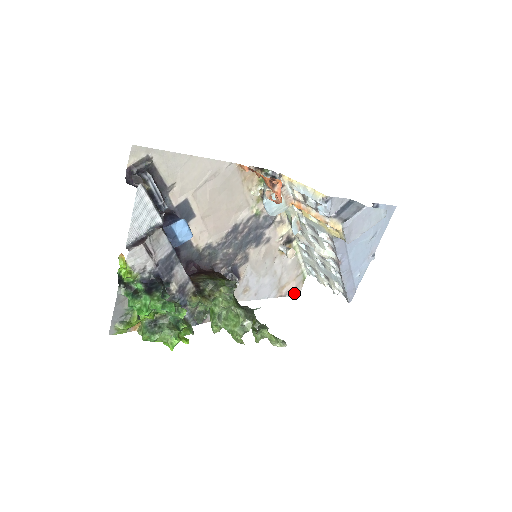
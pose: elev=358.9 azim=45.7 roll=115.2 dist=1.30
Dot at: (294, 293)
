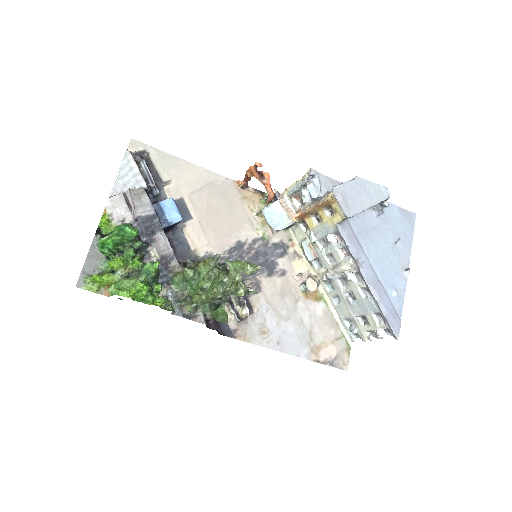
Dot at: (338, 365)
